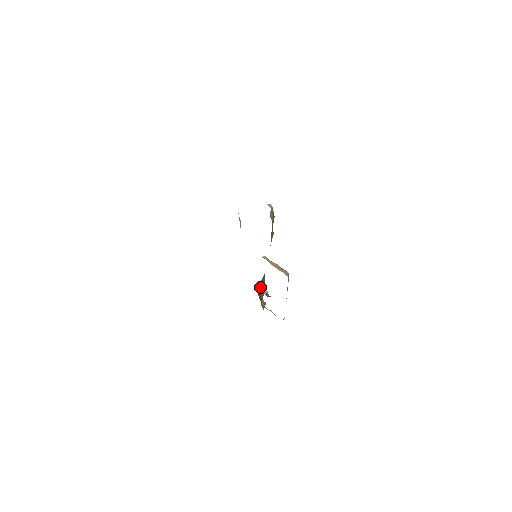
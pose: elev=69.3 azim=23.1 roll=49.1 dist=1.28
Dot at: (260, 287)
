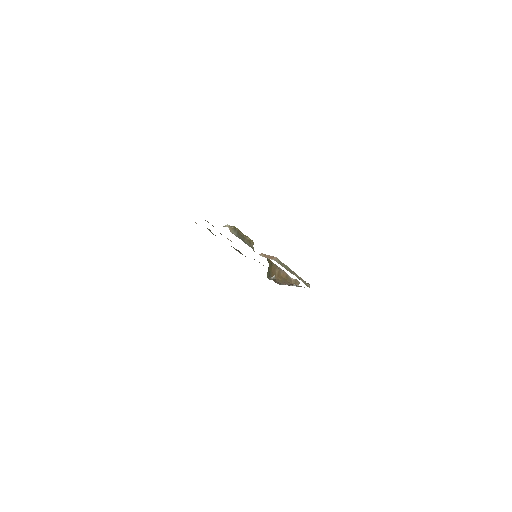
Dot at: (276, 273)
